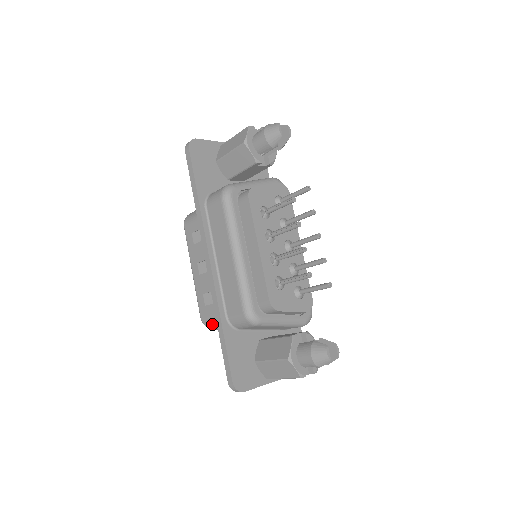
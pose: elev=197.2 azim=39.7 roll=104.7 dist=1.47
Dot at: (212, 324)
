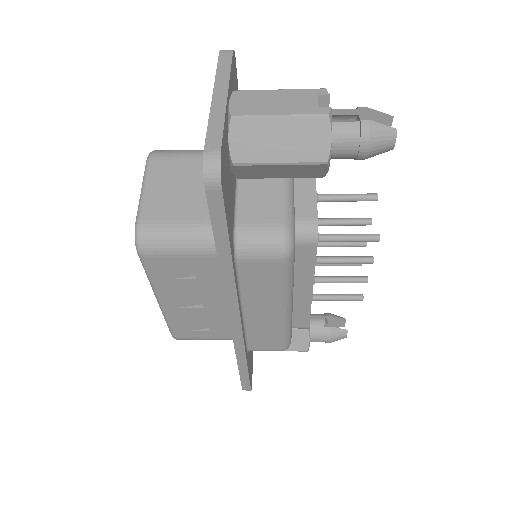
Dot at: (195, 339)
